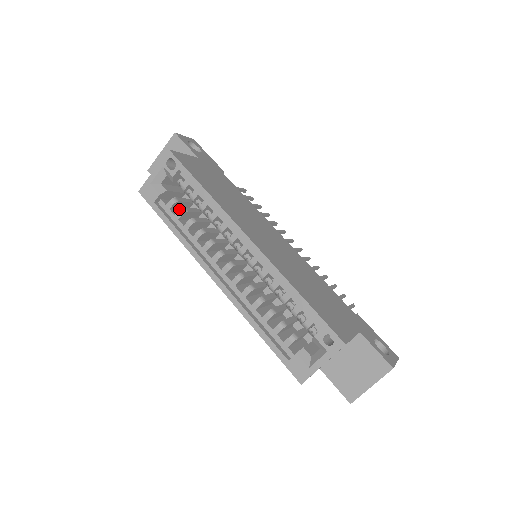
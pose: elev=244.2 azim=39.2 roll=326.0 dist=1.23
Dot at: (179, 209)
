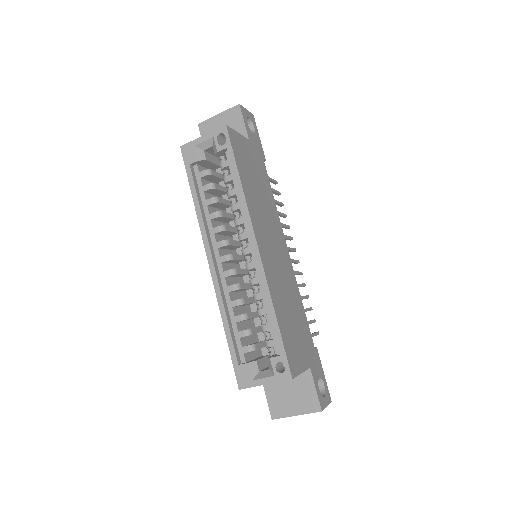
Dot at: (209, 180)
